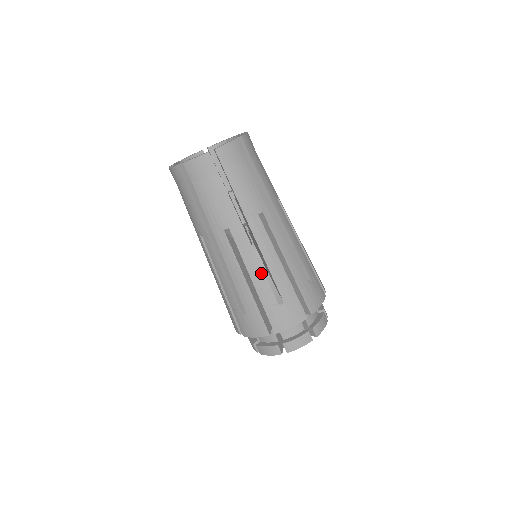
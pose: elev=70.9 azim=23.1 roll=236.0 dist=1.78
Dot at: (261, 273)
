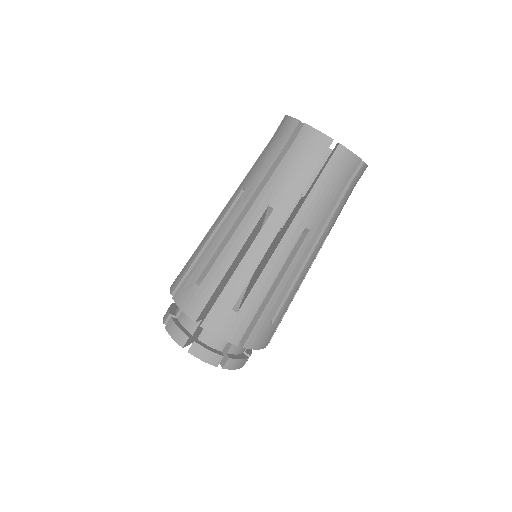
Dot at: (252, 270)
